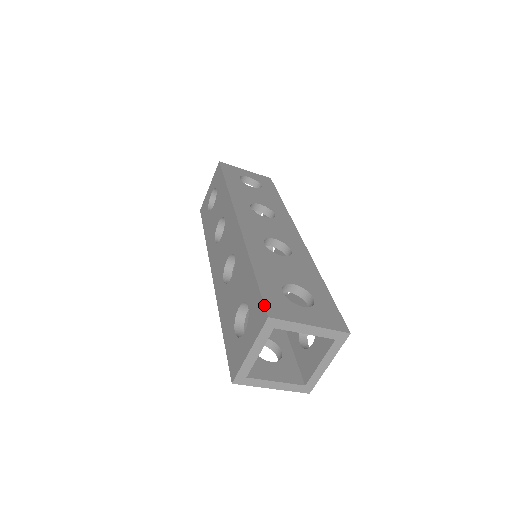
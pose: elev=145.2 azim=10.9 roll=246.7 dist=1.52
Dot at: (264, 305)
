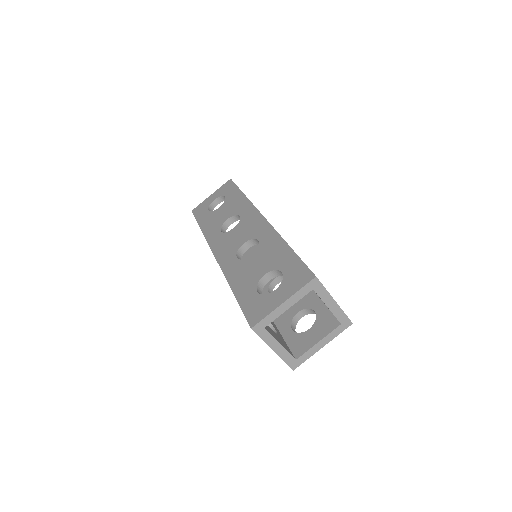
Dot at: occluded
